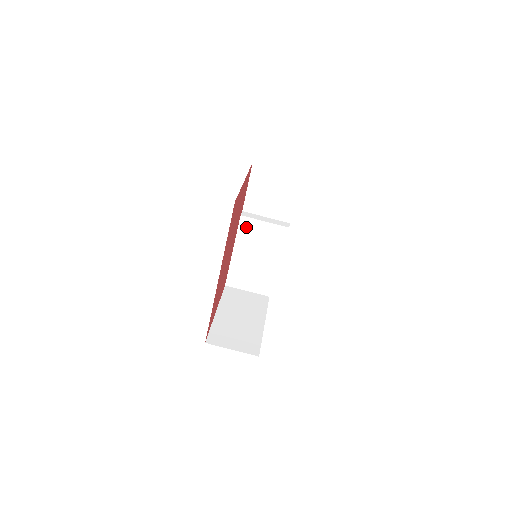
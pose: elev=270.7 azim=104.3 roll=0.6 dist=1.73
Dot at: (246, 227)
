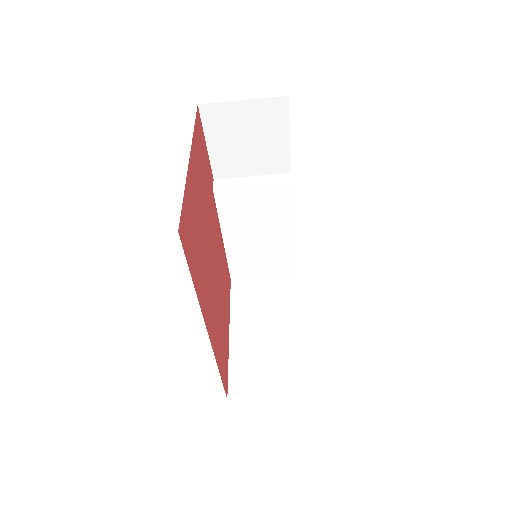
Dot at: (228, 202)
